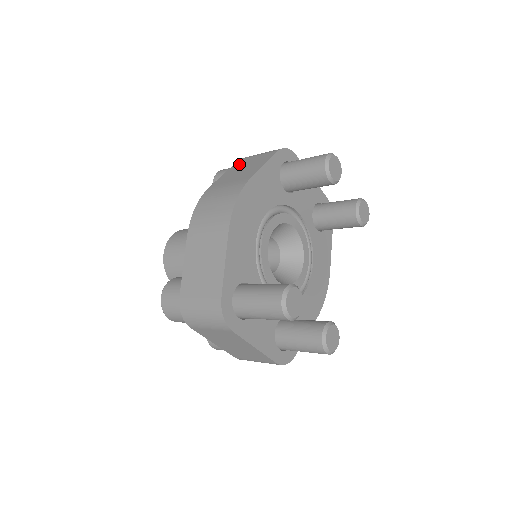
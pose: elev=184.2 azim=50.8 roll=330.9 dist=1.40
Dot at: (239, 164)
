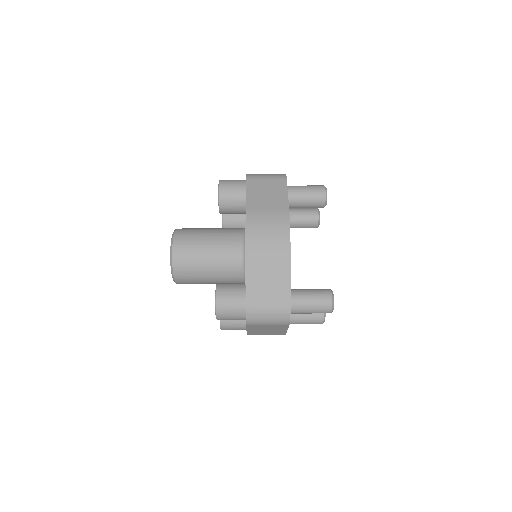
Dot at: (254, 186)
